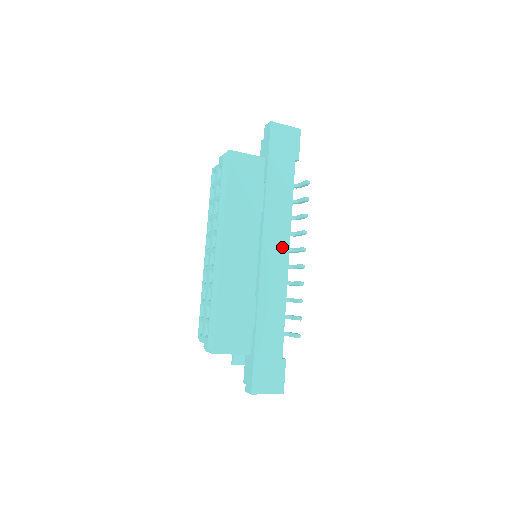
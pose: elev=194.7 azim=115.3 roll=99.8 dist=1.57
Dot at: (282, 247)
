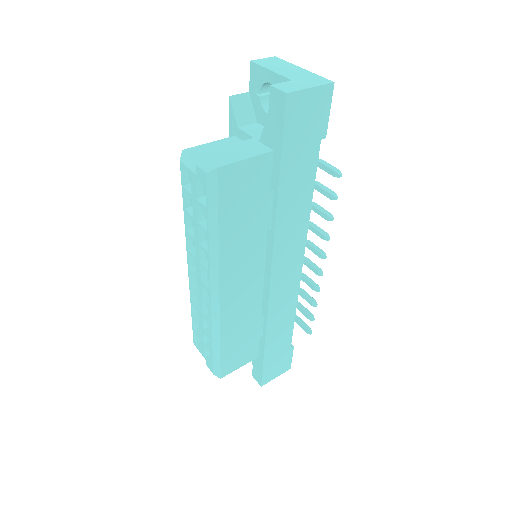
Dot at: (295, 259)
